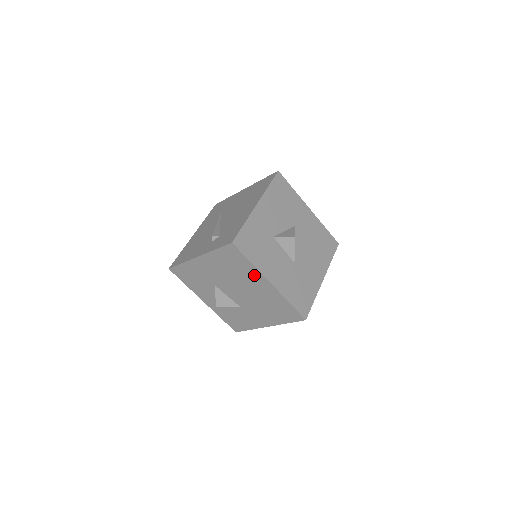
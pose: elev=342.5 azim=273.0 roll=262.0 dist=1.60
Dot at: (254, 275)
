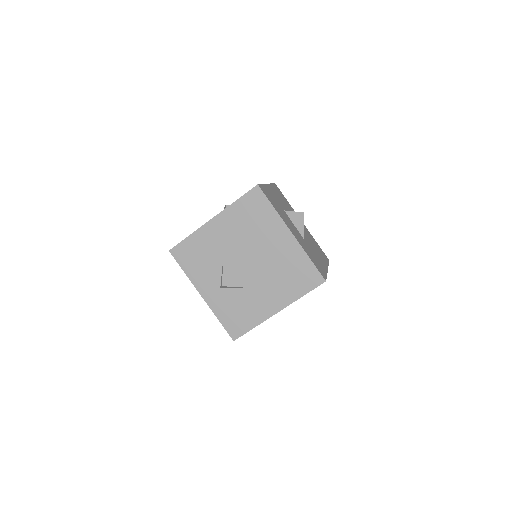
Dot at: (274, 226)
